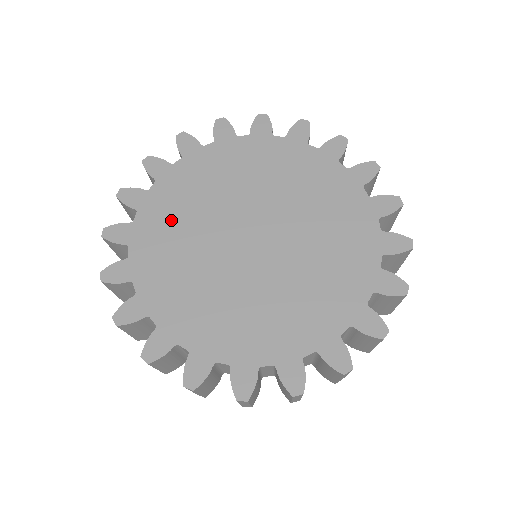
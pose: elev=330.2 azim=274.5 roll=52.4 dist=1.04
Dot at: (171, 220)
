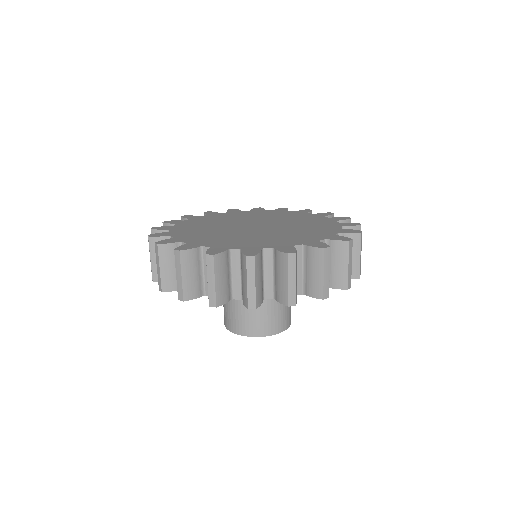
Dot at: (199, 225)
